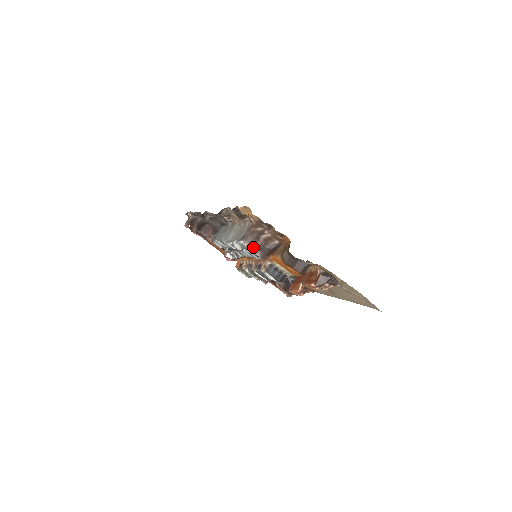
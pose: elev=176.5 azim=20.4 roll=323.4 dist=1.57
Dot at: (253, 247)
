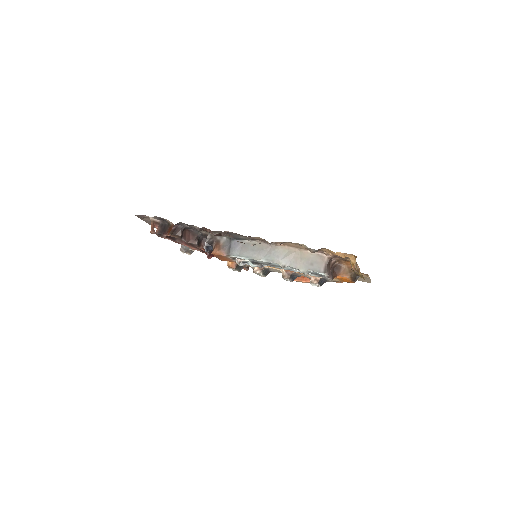
Dot at: (329, 274)
